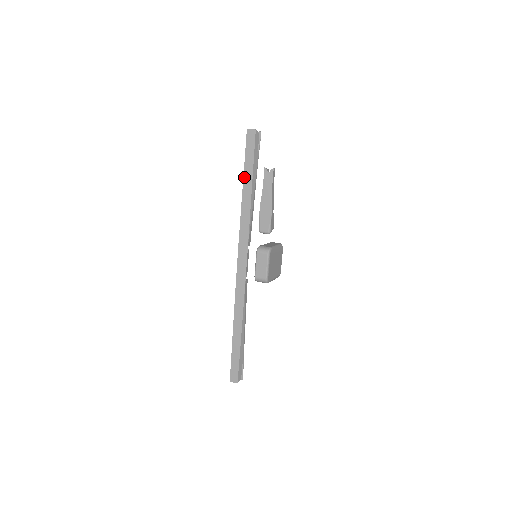
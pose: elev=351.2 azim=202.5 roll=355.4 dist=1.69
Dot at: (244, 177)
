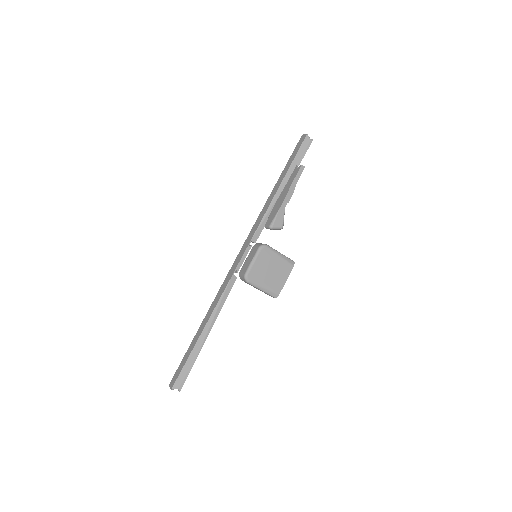
Dot at: (280, 176)
